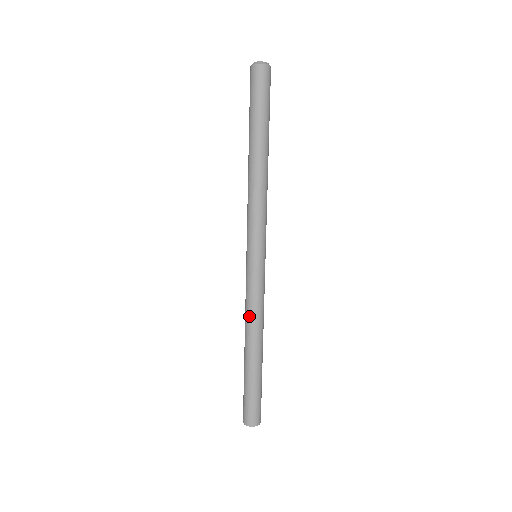
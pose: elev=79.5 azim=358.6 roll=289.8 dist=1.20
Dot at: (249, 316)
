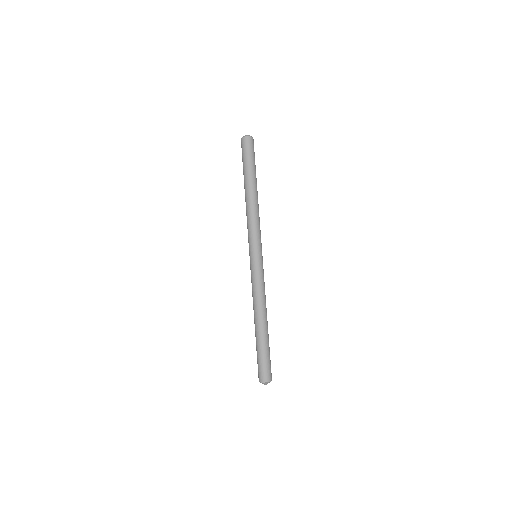
Dot at: (257, 297)
